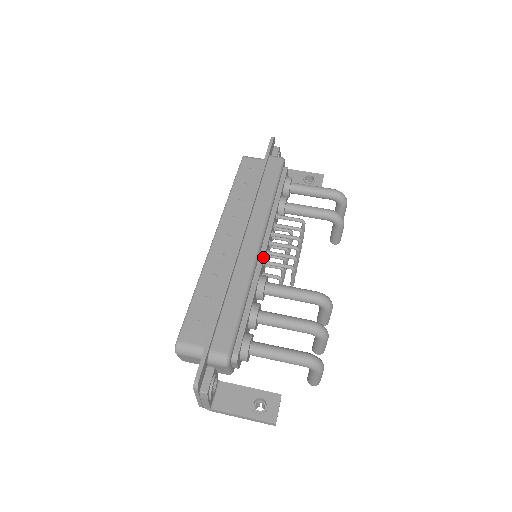
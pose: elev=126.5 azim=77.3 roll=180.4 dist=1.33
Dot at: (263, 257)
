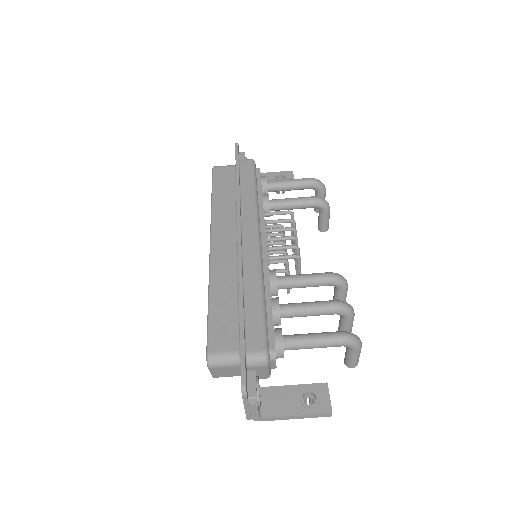
Dot at: (266, 252)
